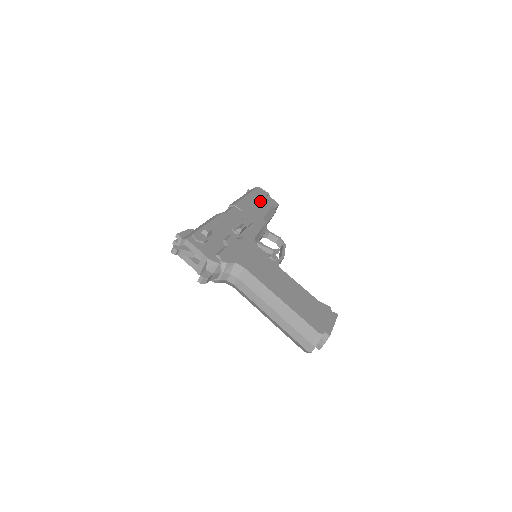
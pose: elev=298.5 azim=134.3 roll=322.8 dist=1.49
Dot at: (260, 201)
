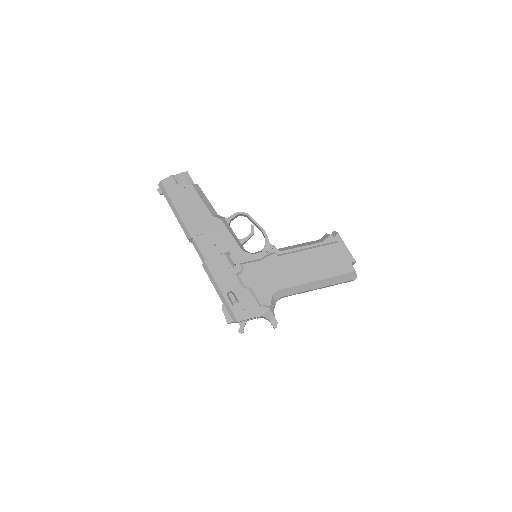
Dot at: (186, 199)
